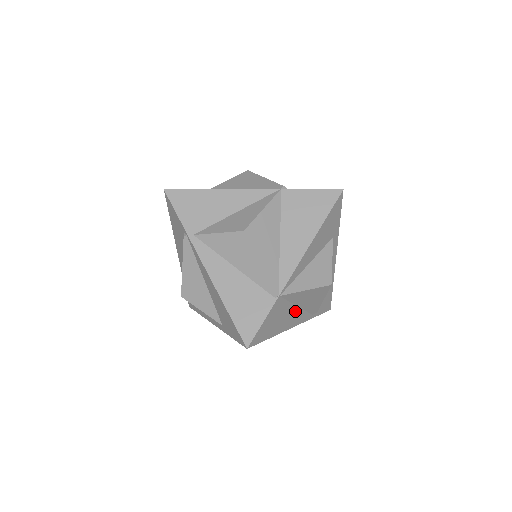
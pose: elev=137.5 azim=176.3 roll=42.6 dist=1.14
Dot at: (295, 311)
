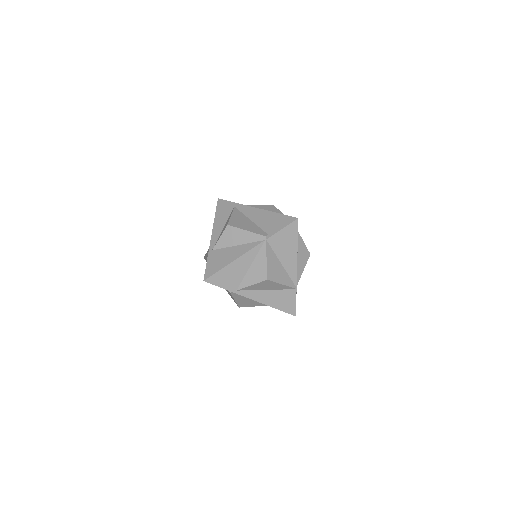
Dot at: occluded
